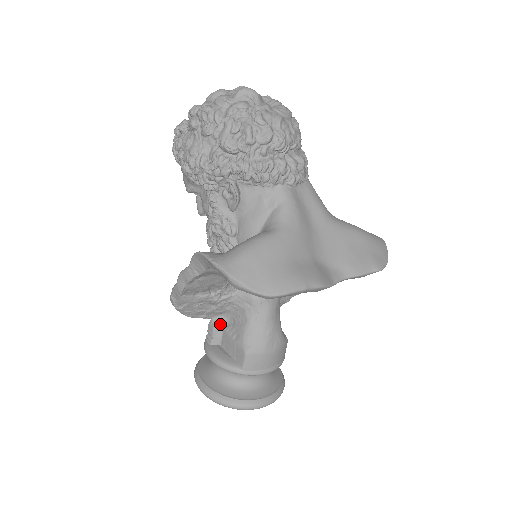
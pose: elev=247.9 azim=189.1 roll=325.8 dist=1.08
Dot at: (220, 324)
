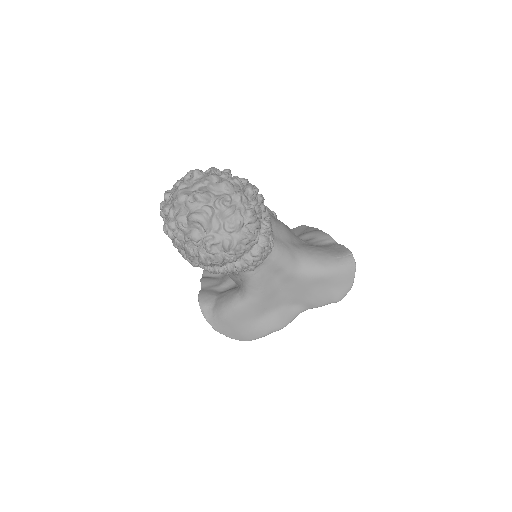
Dot at: occluded
